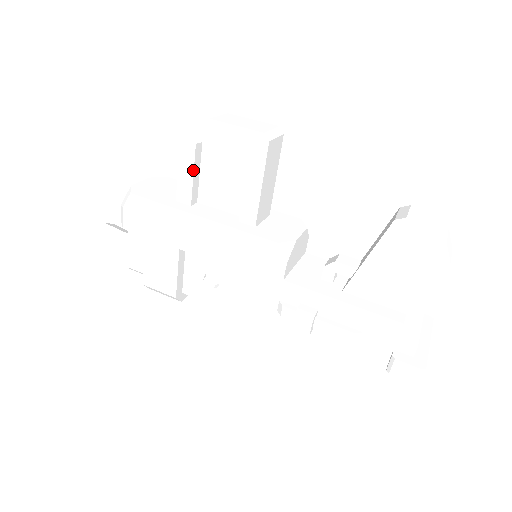
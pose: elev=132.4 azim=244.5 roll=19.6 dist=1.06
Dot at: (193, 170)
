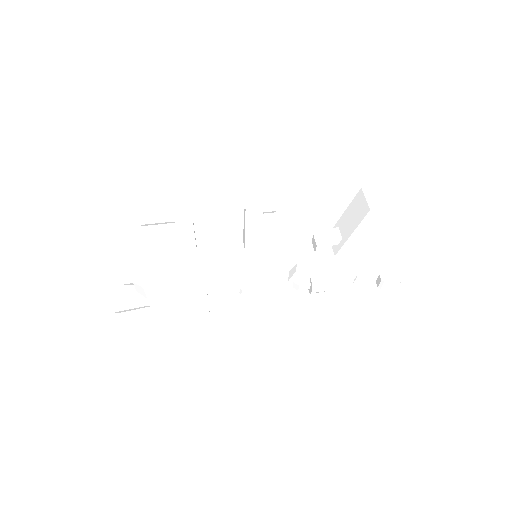
Dot at: (194, 235)
